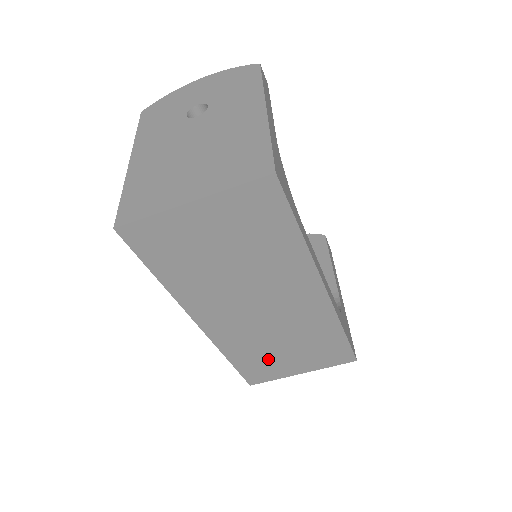
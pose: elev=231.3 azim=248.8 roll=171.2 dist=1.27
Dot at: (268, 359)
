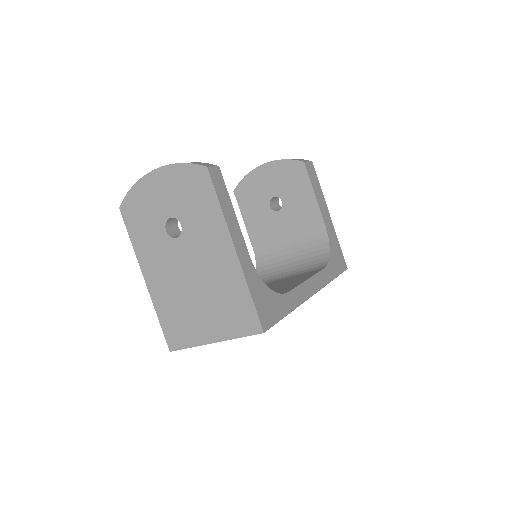
Dot at: occluded
